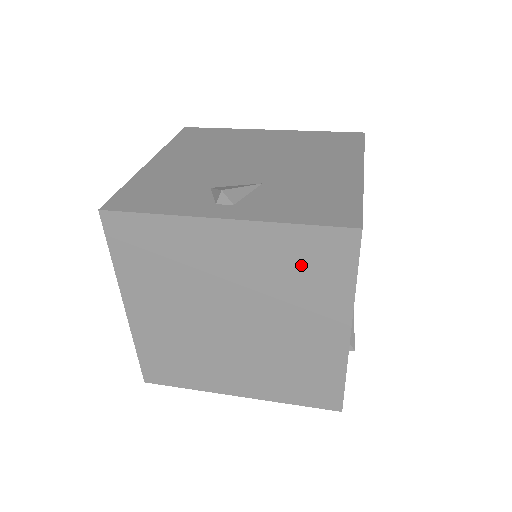
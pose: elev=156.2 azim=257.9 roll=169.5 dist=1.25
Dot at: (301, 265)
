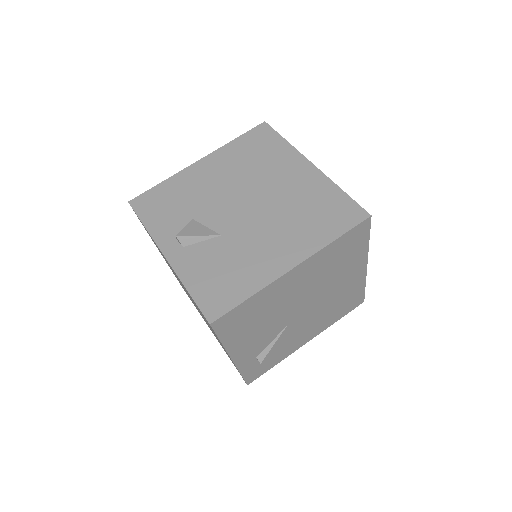
Dot at: occluded
